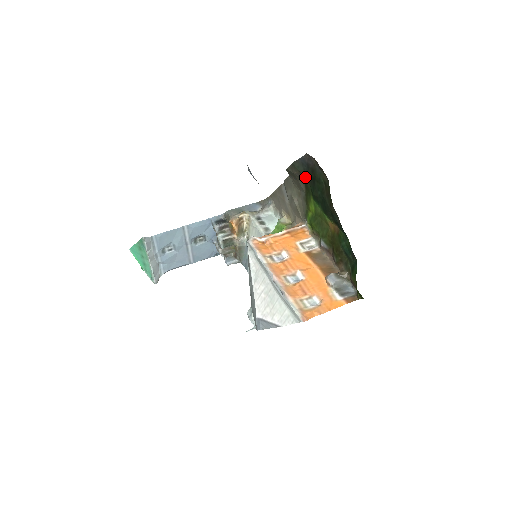
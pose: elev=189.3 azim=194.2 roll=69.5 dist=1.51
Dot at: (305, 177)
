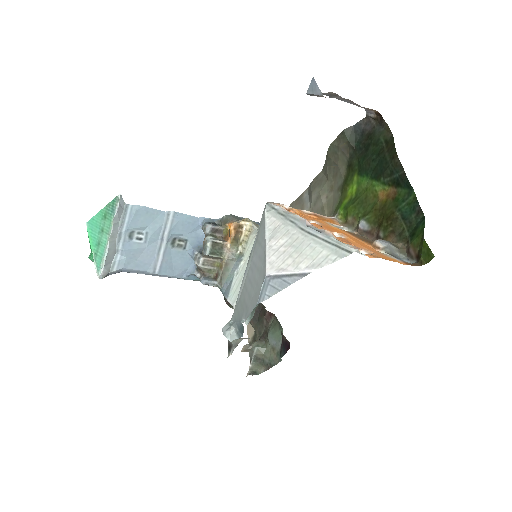
Dot at: (353, 151)
